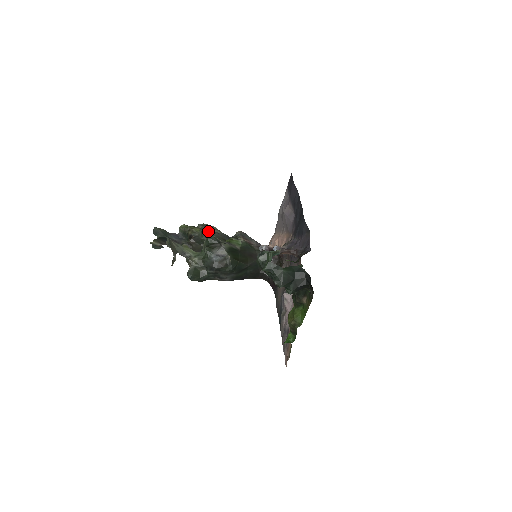
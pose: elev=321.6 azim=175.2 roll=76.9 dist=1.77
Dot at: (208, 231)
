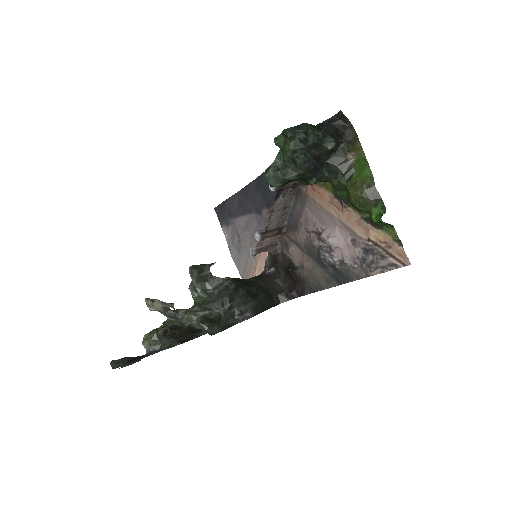
Dot at: occluded
